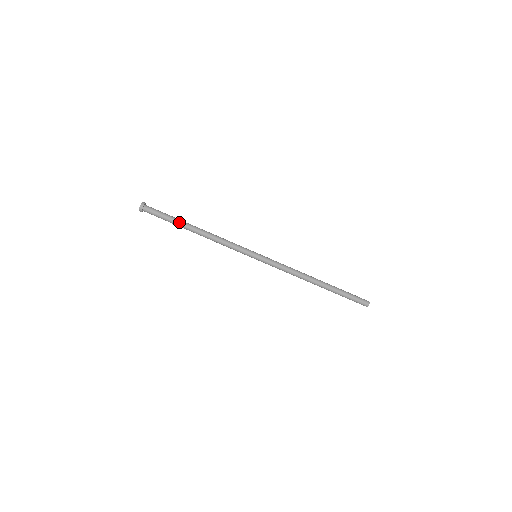
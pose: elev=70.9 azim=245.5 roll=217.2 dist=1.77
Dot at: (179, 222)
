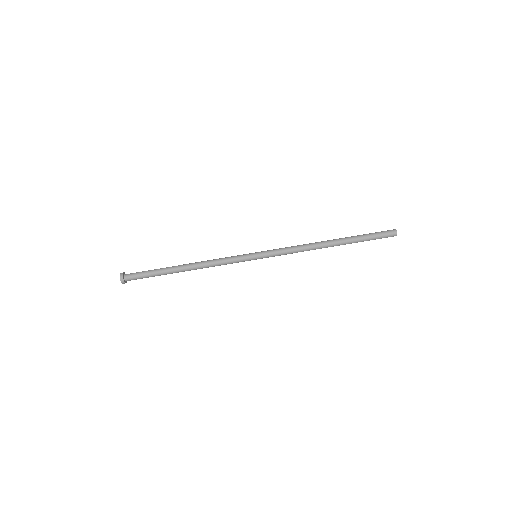
Dot at: (164, 268)
